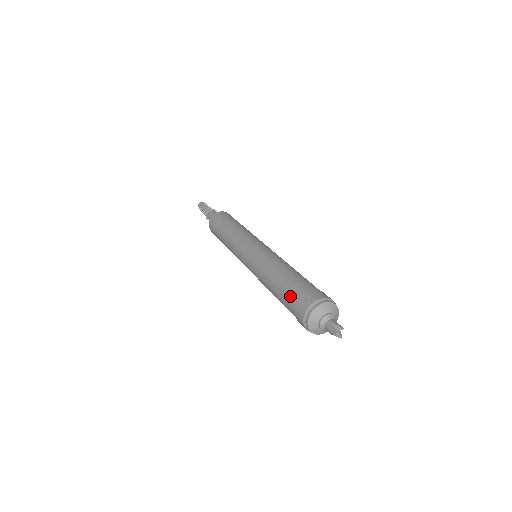
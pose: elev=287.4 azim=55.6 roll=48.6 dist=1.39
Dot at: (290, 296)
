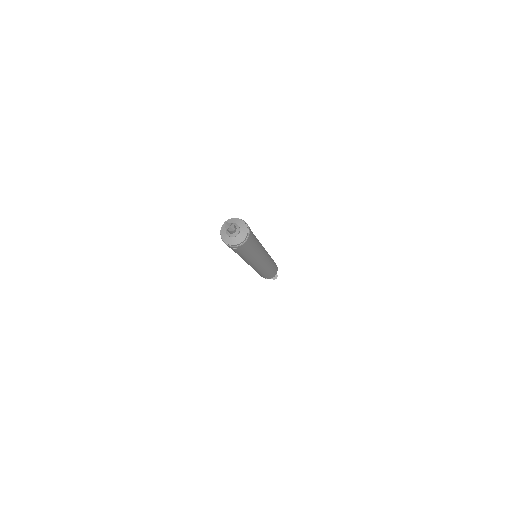
Dot at: occluded
